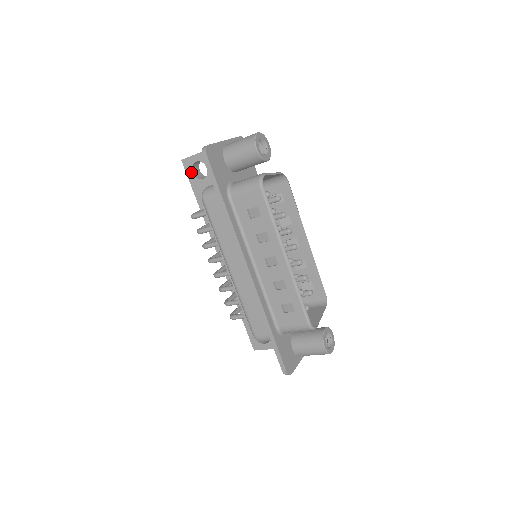
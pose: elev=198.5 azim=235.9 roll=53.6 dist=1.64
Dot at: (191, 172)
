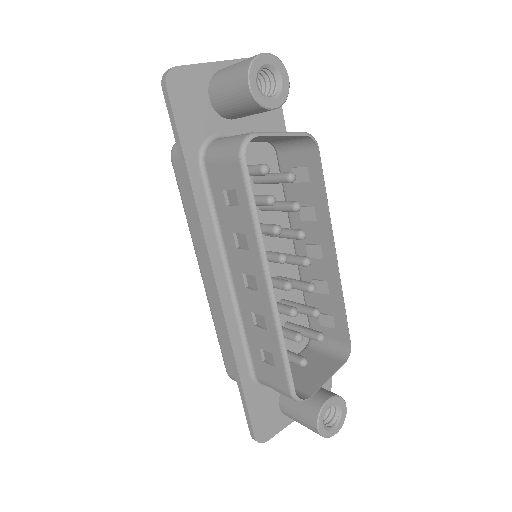
Dot at: occluded
